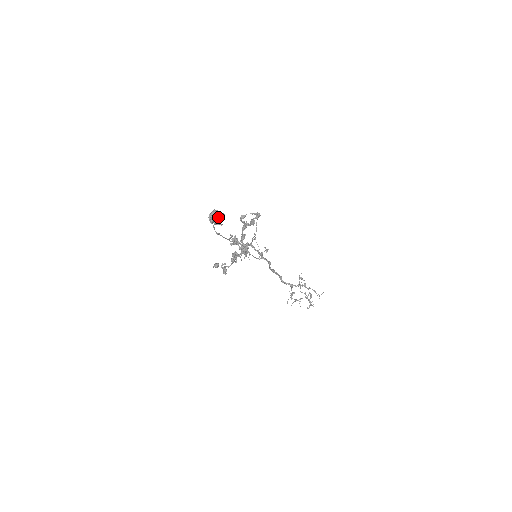
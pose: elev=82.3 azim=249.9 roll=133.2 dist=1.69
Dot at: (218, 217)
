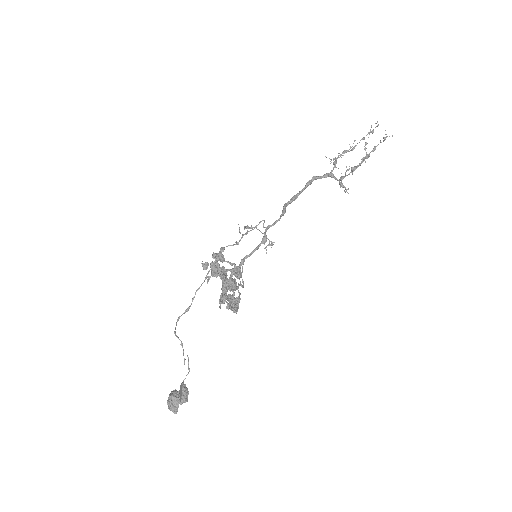
Dot at: (180, 404)
